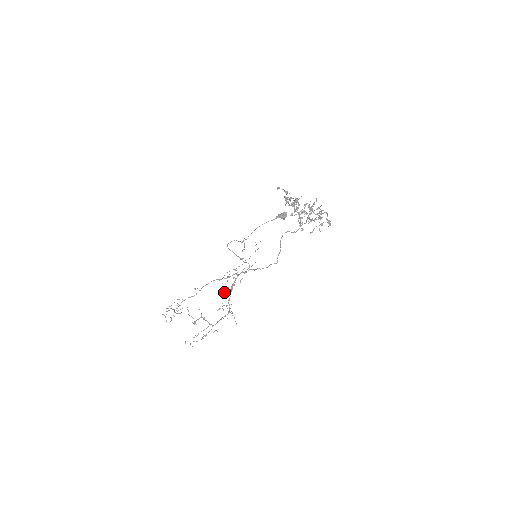
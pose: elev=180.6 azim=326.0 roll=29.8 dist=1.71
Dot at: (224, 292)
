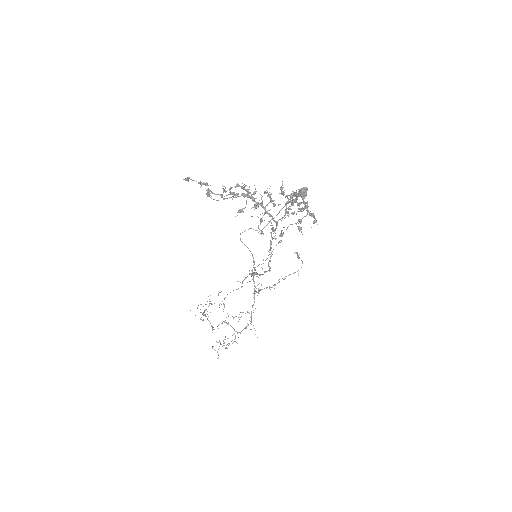
Dot at: occluded
